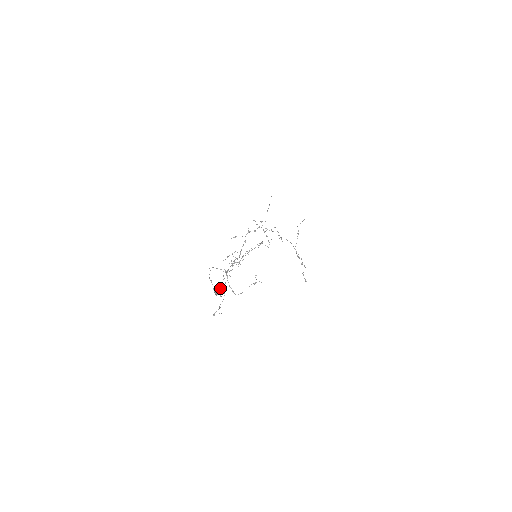
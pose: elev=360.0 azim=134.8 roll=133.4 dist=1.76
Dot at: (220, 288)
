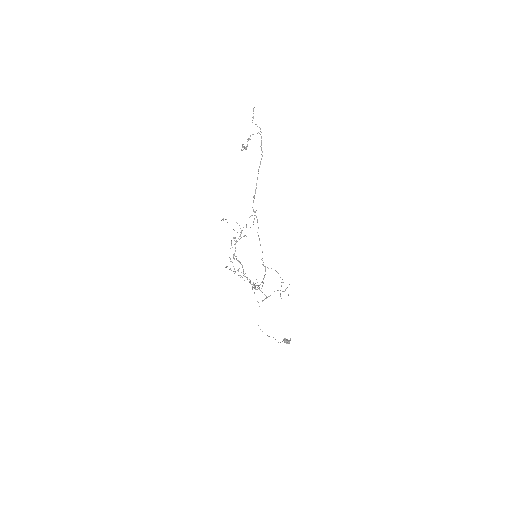
Dot at: occluded
